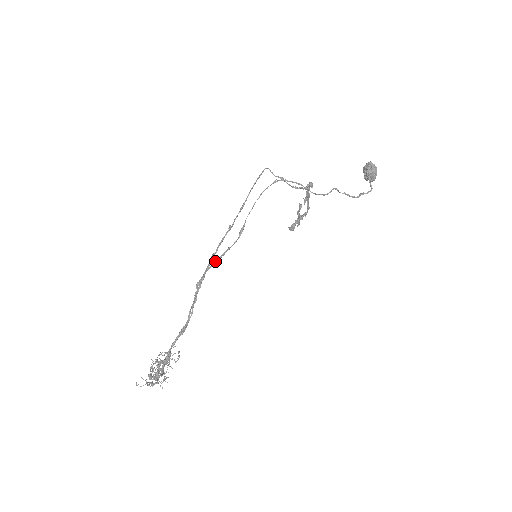
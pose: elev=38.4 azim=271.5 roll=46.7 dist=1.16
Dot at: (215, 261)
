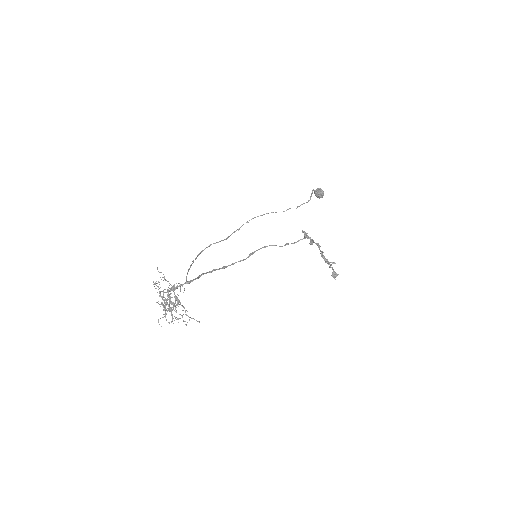
Dot at: occluded
